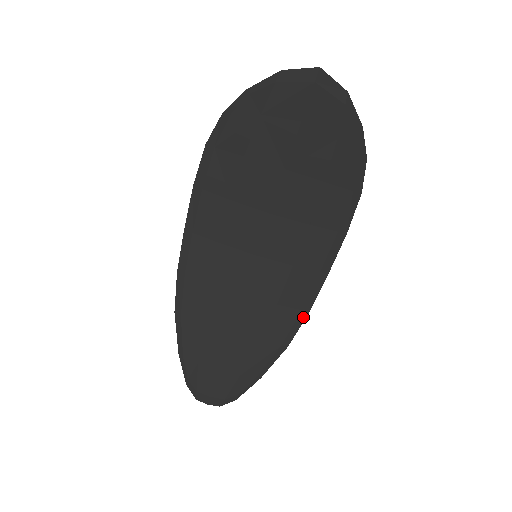
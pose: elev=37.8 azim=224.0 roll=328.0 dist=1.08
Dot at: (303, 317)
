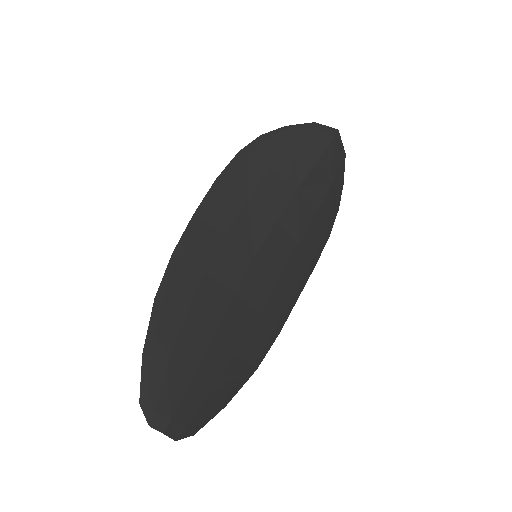
Dot at: (274, 338)
